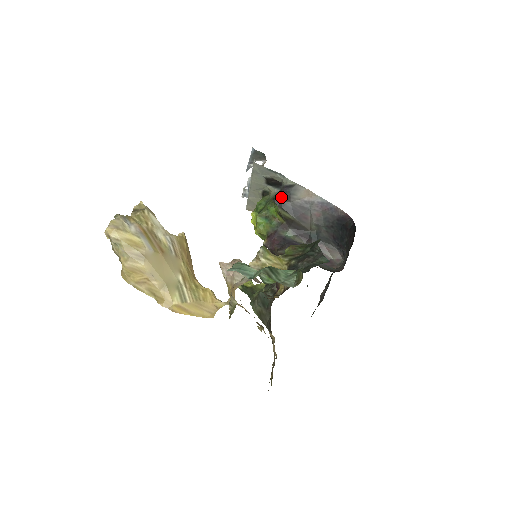
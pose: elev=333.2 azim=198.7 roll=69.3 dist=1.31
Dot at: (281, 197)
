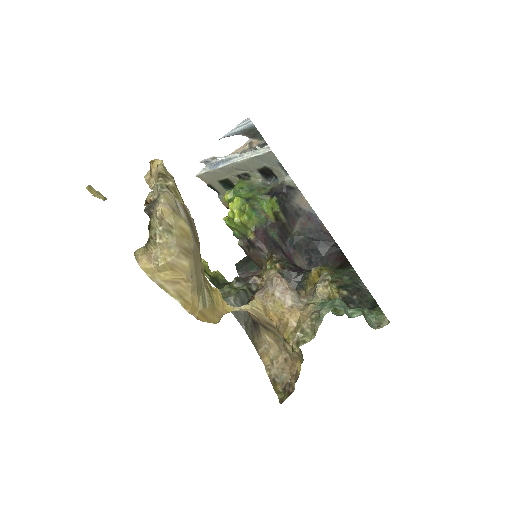
Dot at: (284, 197)
